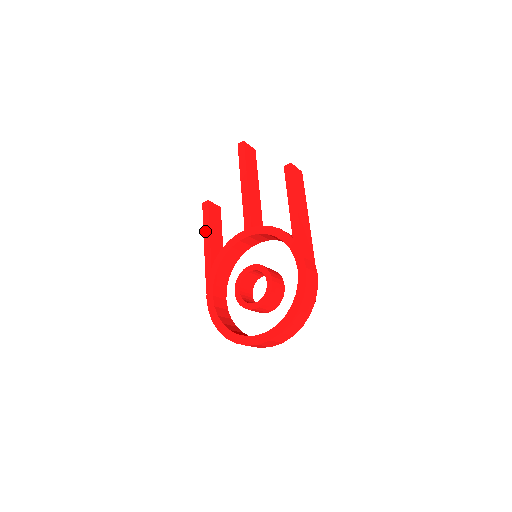
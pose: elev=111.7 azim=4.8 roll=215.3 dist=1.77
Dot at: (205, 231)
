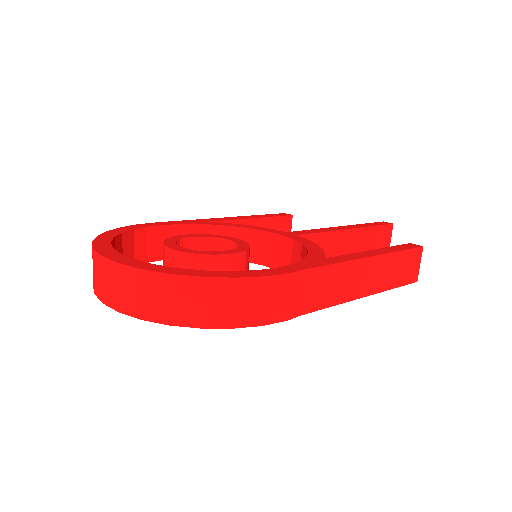
Dot at: (252, 216)
